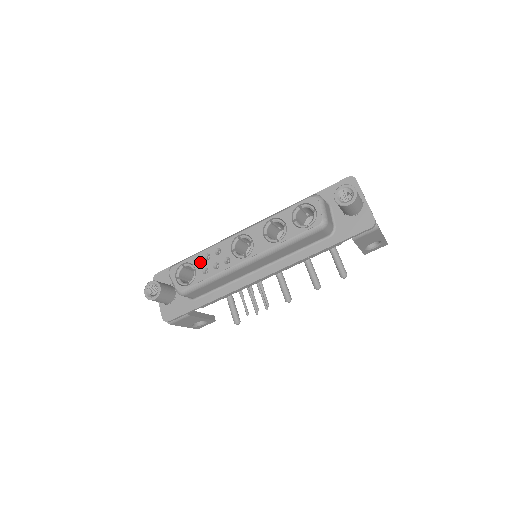
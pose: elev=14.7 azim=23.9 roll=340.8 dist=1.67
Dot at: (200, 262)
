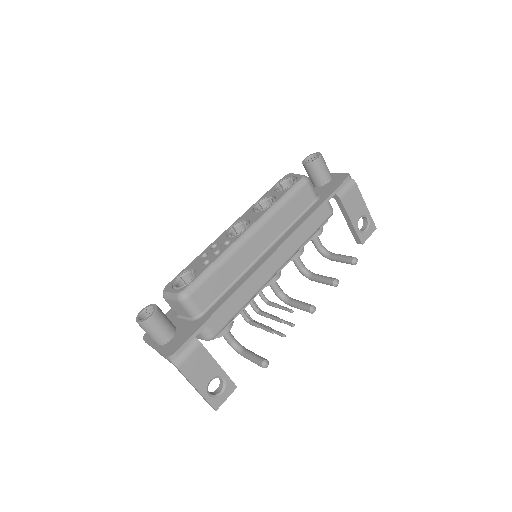
Dot at: (197, 262)
